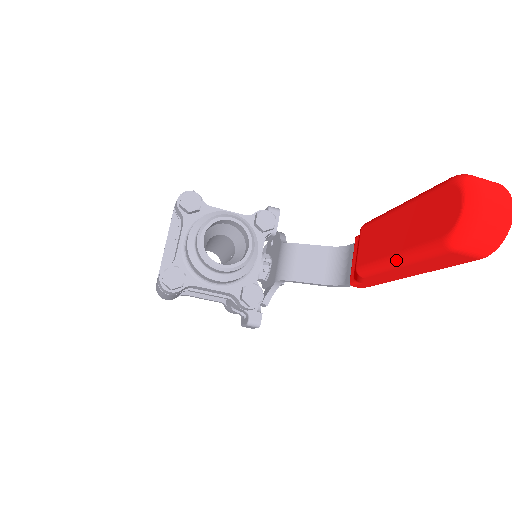
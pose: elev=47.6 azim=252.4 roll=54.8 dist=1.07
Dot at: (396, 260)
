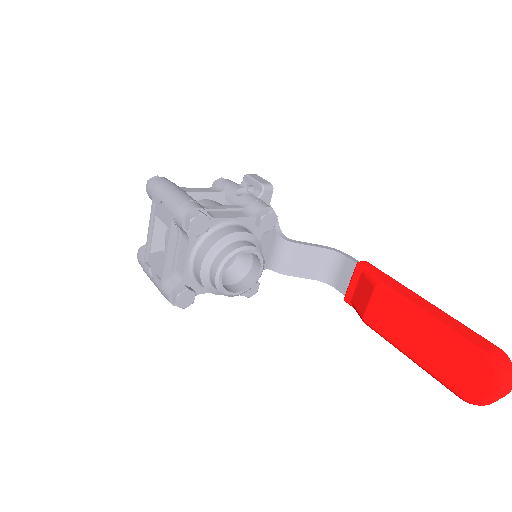
Dot at: occluded
